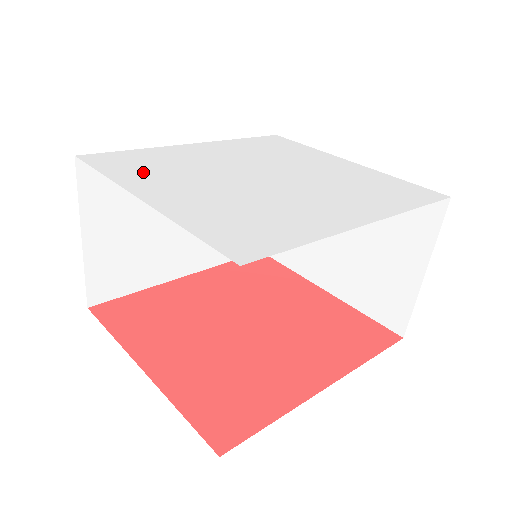
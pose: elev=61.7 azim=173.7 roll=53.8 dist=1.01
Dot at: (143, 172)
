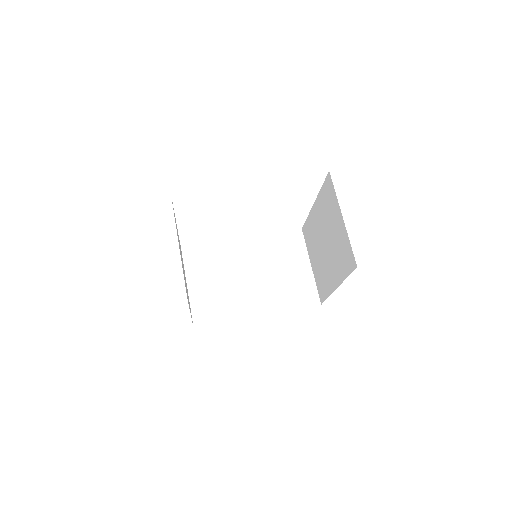
Dot at: occluded
